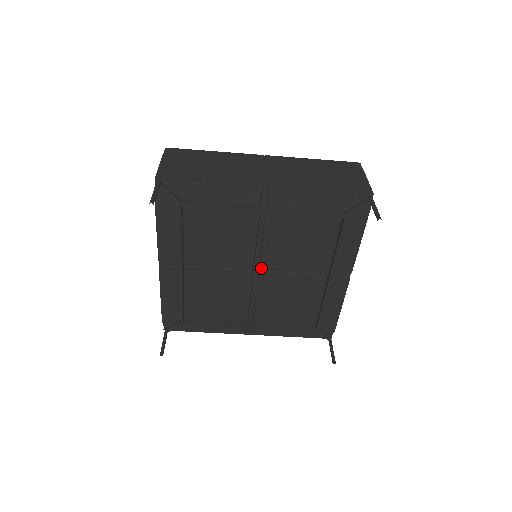
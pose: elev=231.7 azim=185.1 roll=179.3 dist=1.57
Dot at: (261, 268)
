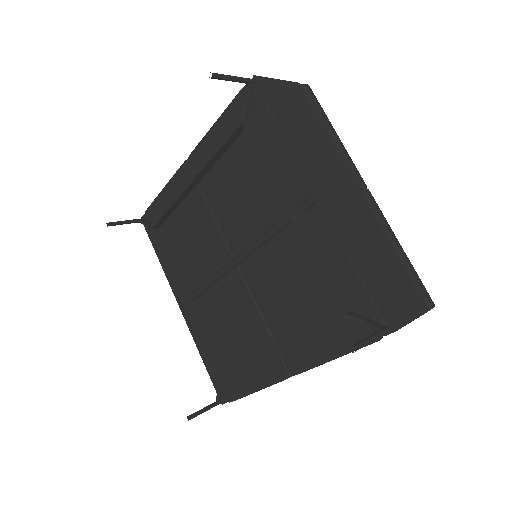
Dot at: (241, 264)
